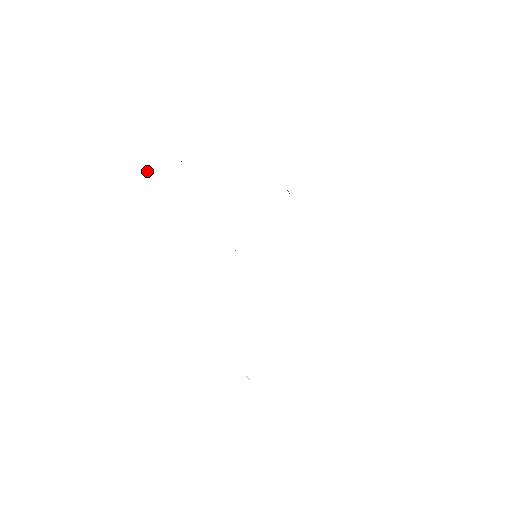
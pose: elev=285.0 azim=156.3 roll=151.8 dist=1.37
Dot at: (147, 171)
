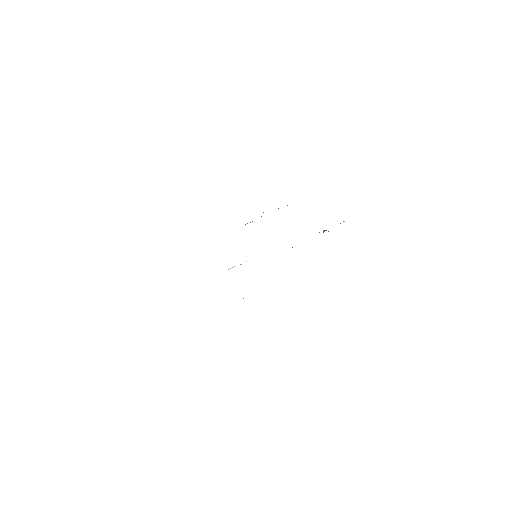
Dot at: occluded
